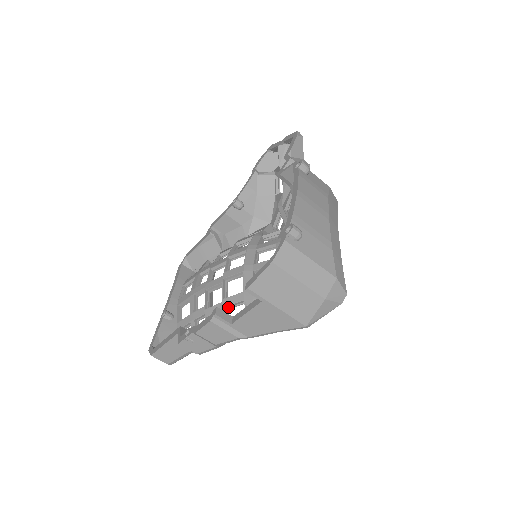
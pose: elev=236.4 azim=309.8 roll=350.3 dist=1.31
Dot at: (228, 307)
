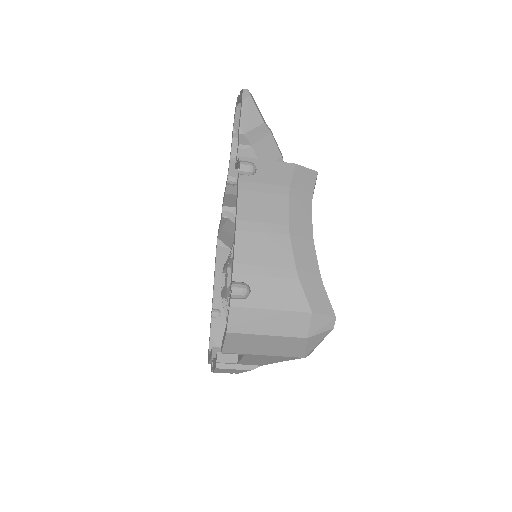
Dot at: occluded
